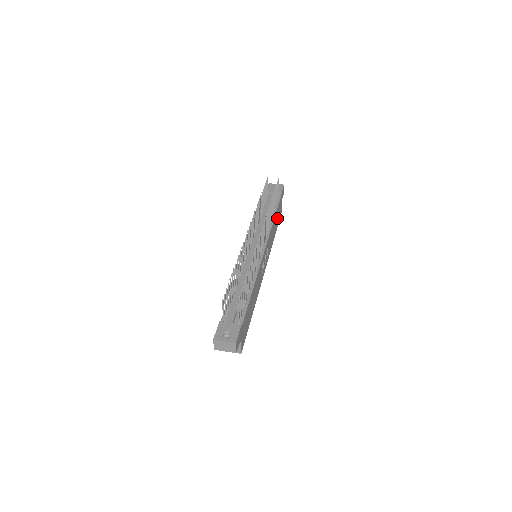
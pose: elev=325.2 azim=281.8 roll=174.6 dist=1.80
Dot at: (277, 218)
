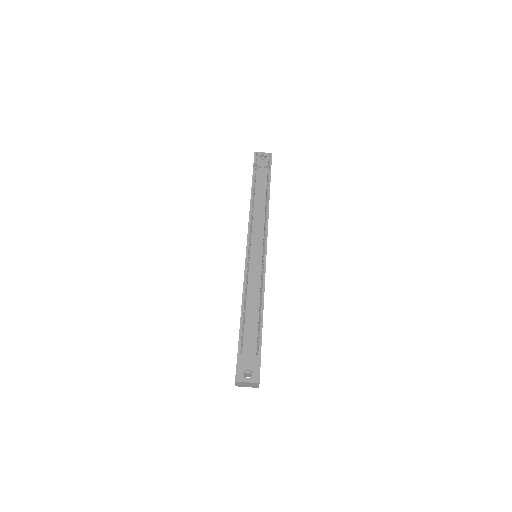
Dot at: occluded
